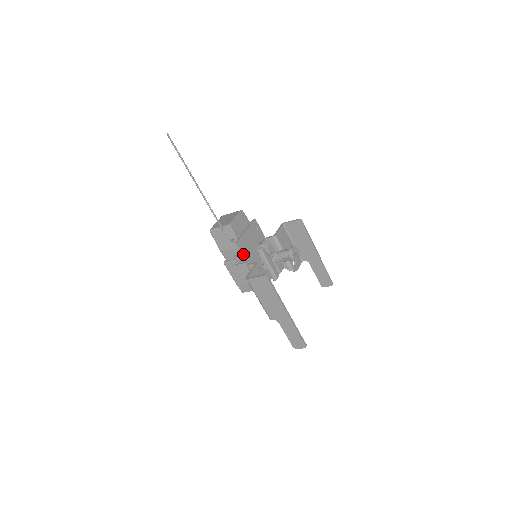
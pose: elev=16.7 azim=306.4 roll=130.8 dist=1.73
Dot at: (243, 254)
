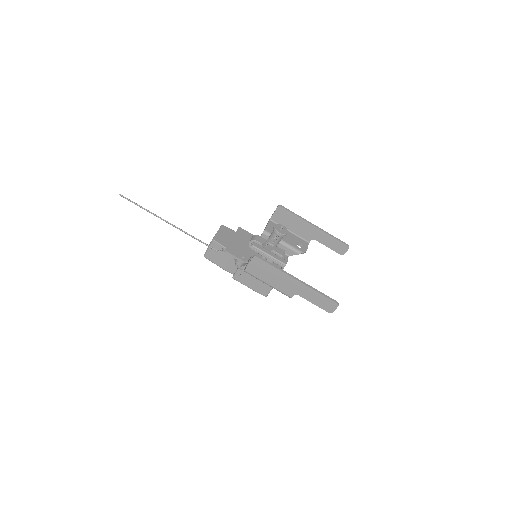
Dot at: (237, 257)
